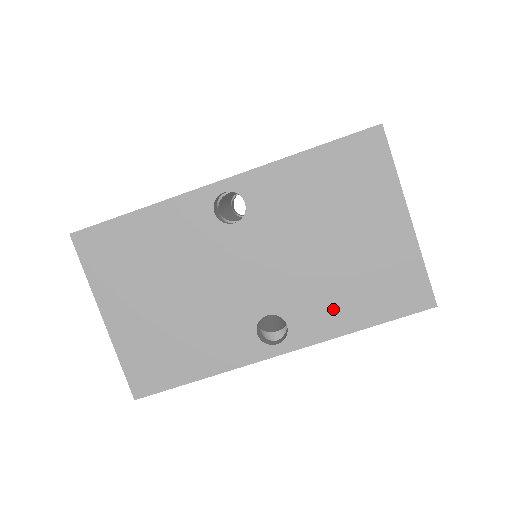
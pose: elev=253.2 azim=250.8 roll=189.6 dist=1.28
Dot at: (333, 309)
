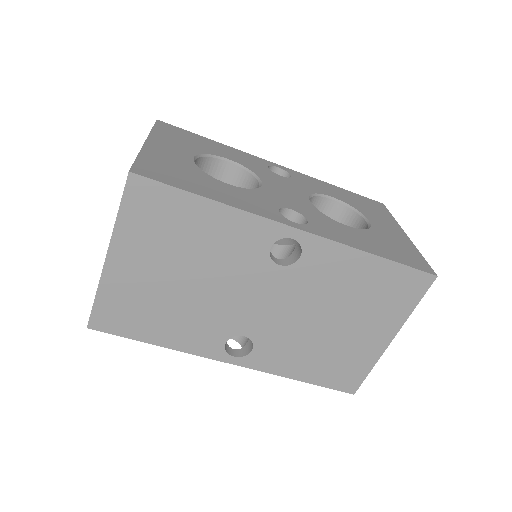
Dot at: (292, 359)
